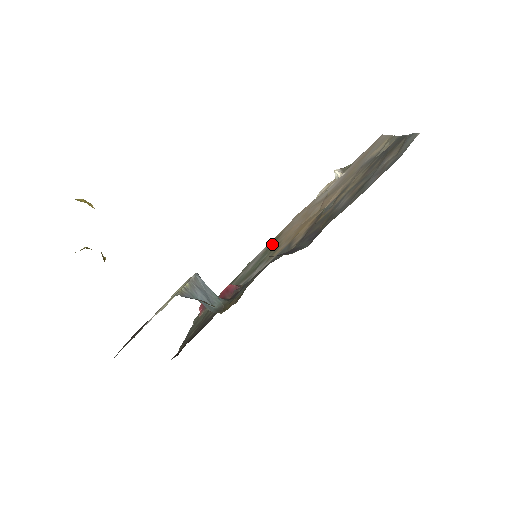
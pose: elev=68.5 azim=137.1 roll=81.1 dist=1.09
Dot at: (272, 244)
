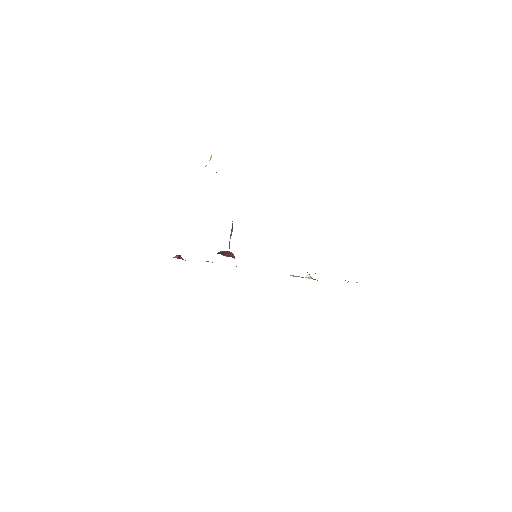
Dot at: occluded
